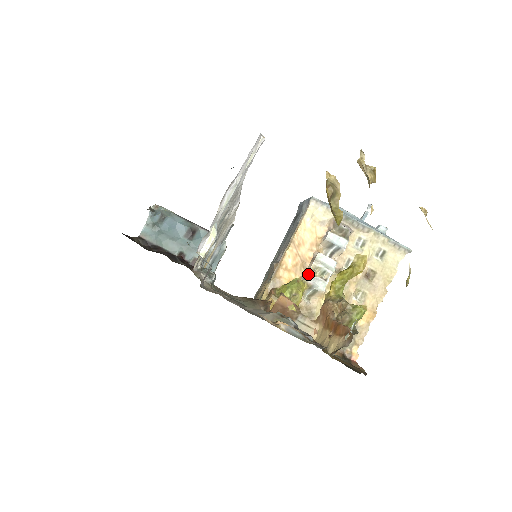
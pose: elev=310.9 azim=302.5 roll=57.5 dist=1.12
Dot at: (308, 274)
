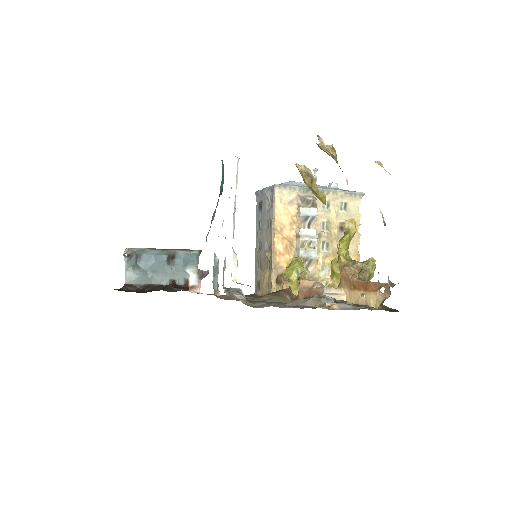
Dot at: (300, 250)
